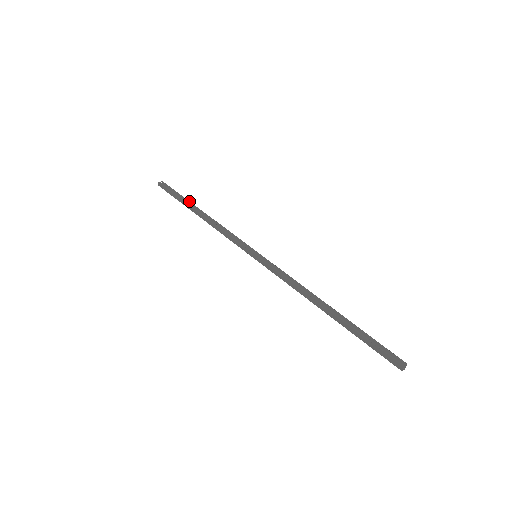
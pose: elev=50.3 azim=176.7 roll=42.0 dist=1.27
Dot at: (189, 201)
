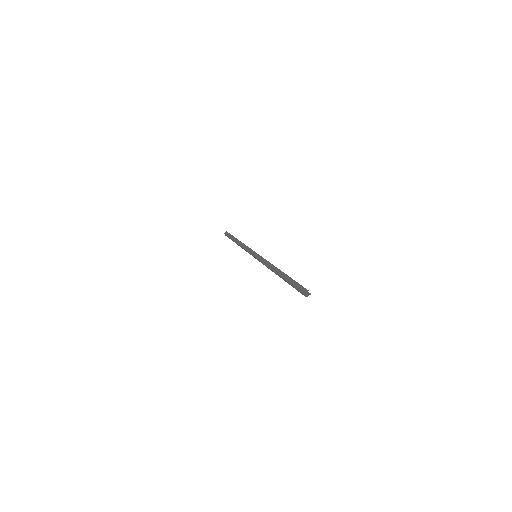
Dot at: occluded
